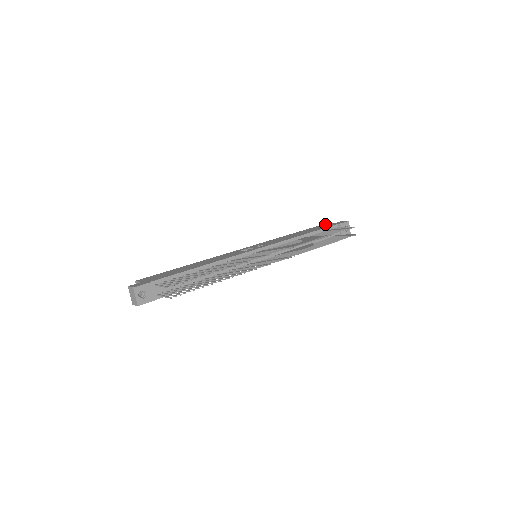
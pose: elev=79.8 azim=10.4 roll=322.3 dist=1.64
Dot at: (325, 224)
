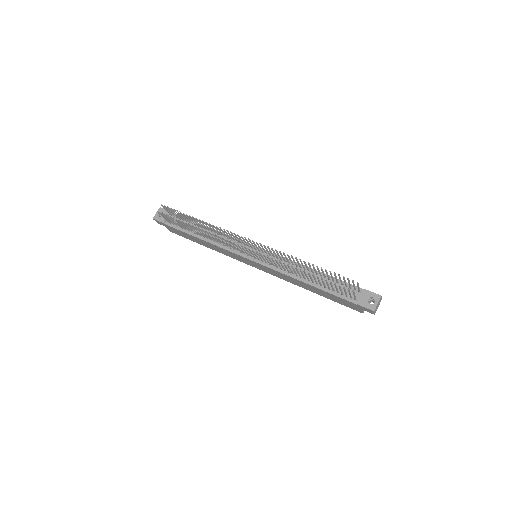
Dot at: occluded
